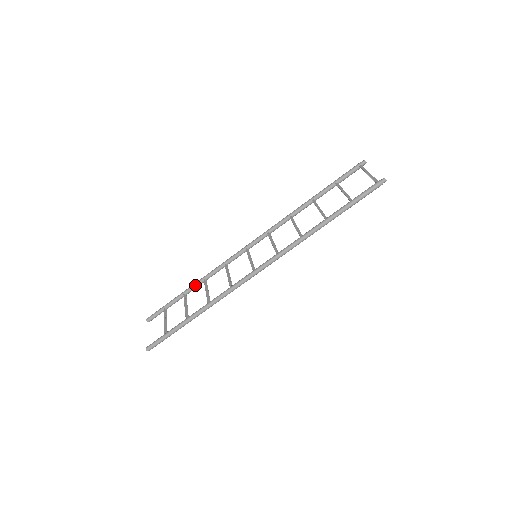
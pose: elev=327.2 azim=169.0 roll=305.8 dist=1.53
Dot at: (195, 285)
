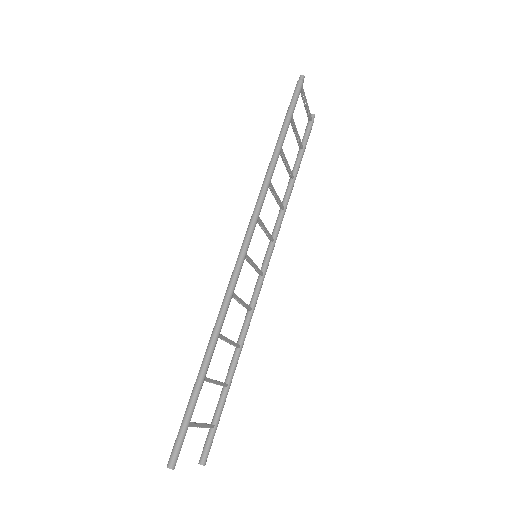
Dot at: (231, 363)
